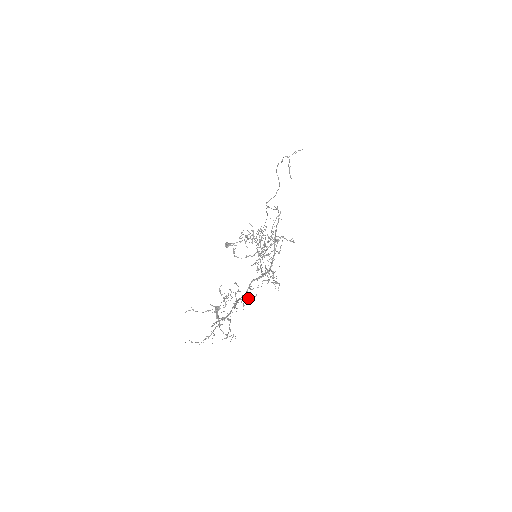
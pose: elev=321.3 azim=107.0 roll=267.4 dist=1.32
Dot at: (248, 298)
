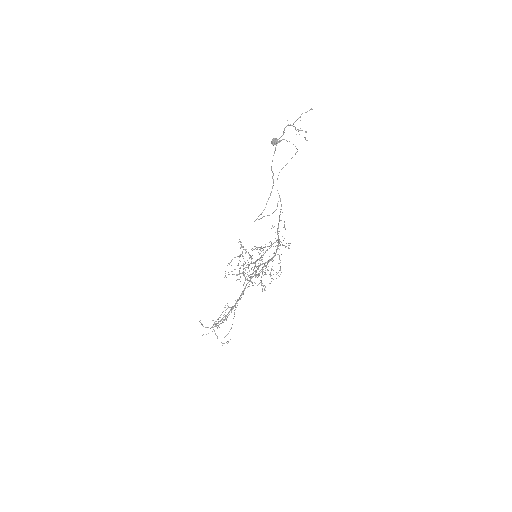
Dot at: occluded
